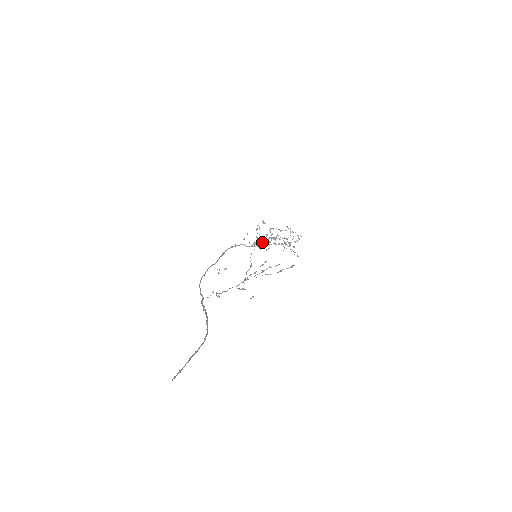
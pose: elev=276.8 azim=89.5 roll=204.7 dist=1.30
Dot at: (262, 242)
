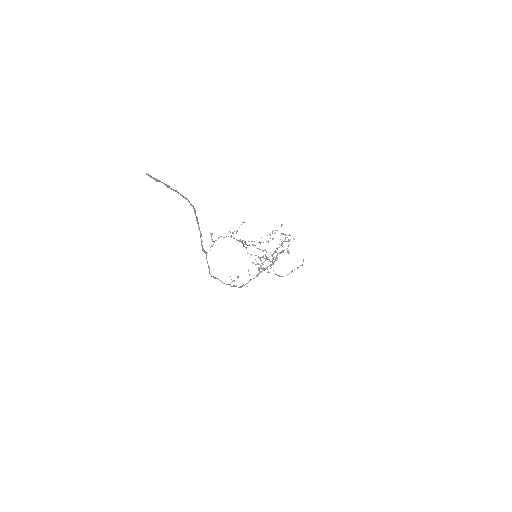
Dot at: occluded
